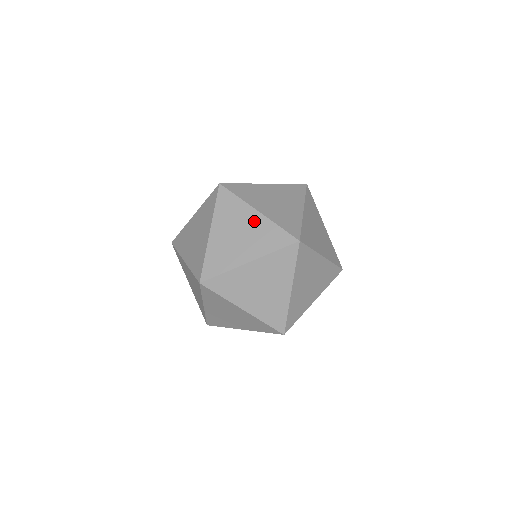
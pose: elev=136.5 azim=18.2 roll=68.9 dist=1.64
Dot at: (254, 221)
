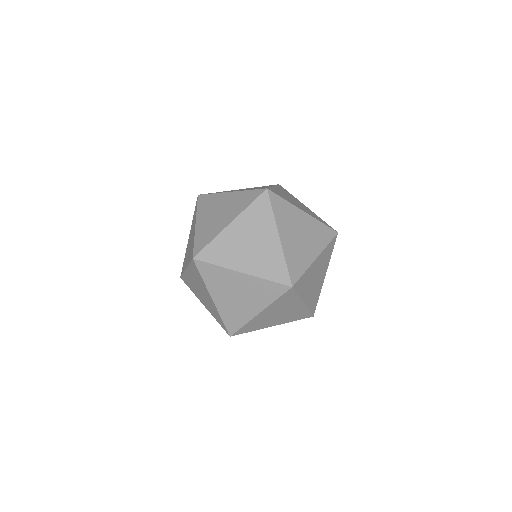
Dot at: (193, 233)
